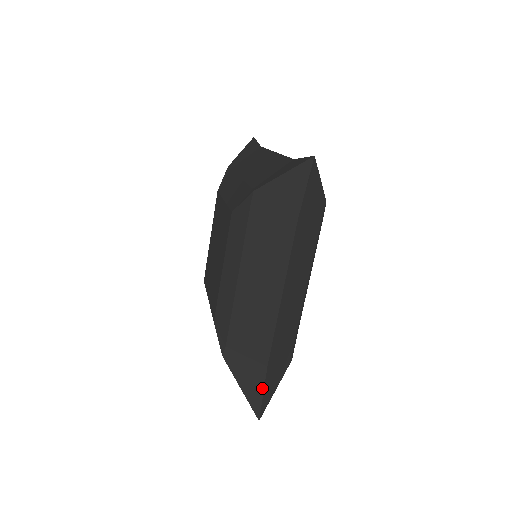
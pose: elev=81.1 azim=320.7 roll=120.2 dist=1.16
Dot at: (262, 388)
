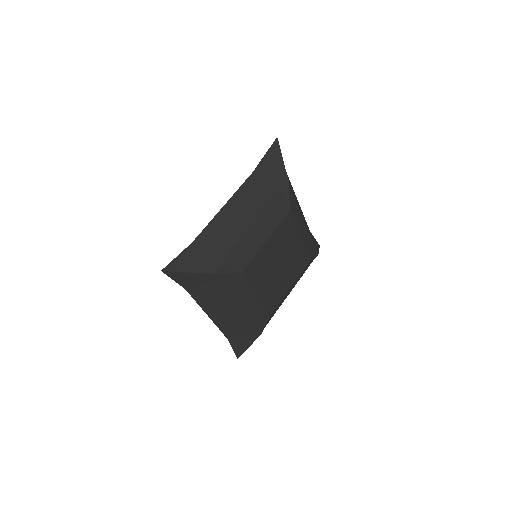
Dot at: (232, 346)
